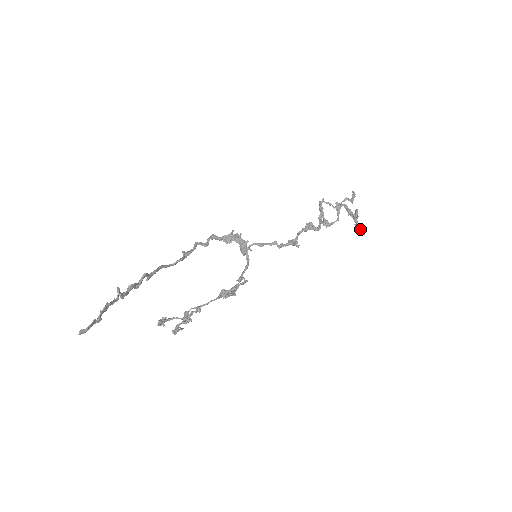
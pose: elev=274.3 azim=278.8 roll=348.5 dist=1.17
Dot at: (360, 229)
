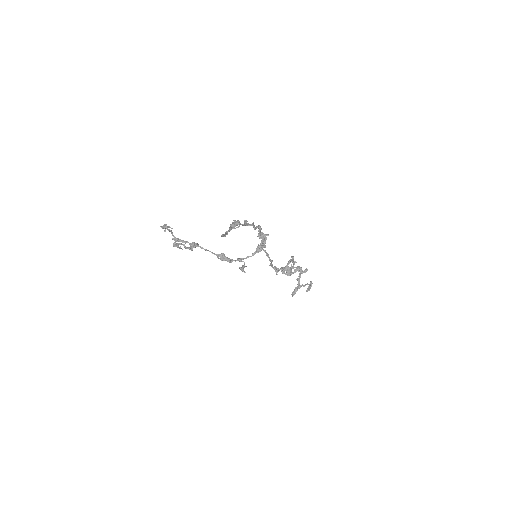
Dot at: (295, 292)
